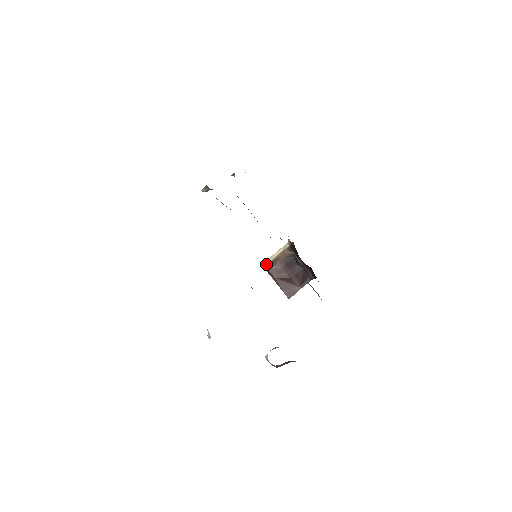
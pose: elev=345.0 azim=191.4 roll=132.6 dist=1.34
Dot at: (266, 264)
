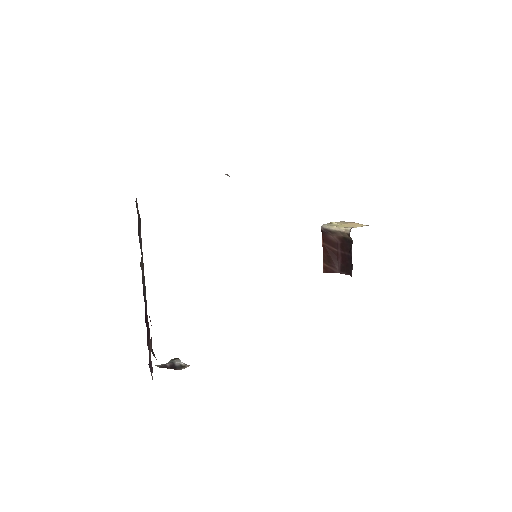
Dot at: (324, 228)
